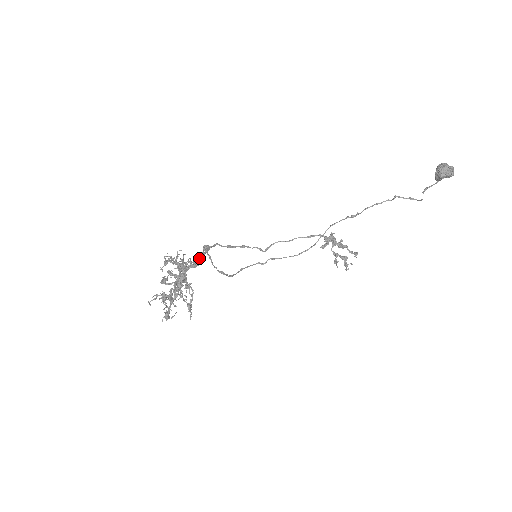
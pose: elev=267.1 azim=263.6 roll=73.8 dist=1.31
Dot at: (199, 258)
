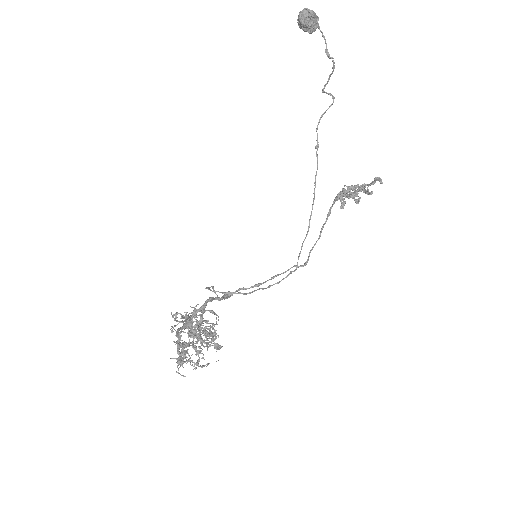
Dot at: (206, 301)
